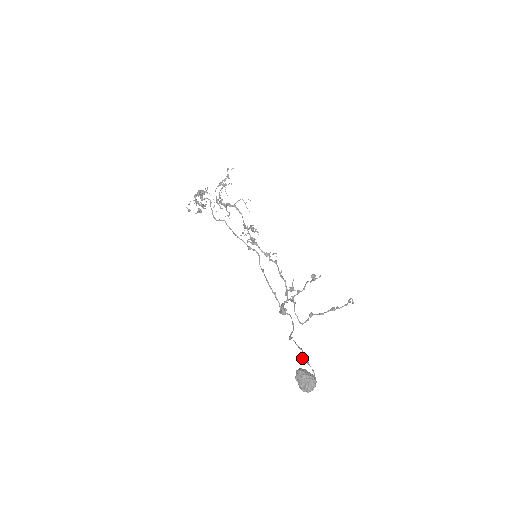
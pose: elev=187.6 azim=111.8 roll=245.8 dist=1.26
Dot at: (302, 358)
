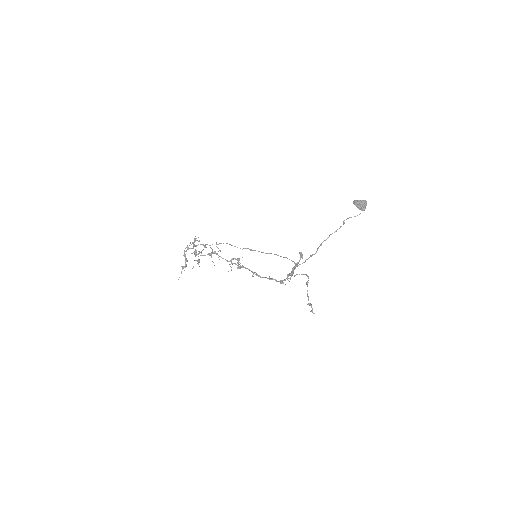
Dot at: (344, 222)
